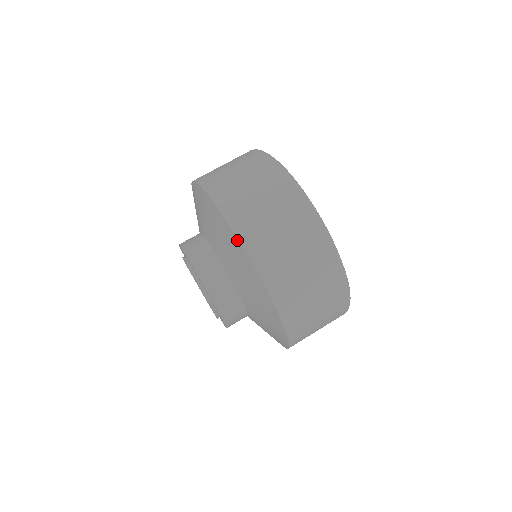
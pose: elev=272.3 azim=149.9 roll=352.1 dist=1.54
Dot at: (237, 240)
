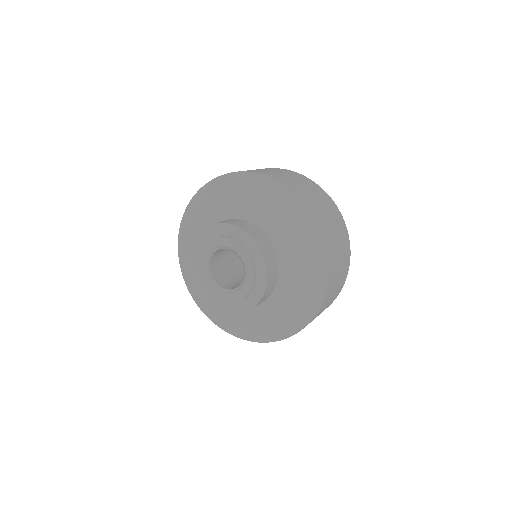
Dot at: (320, 305)
